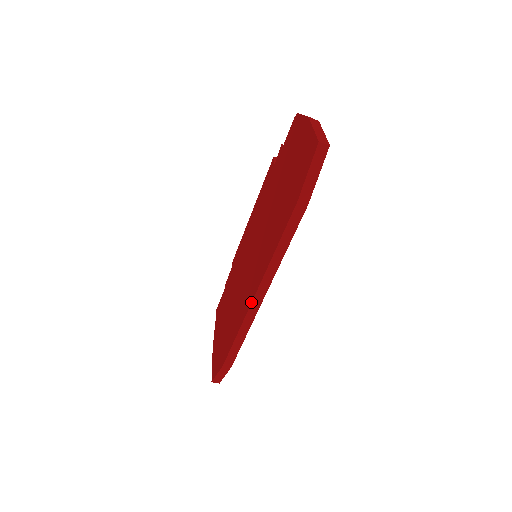
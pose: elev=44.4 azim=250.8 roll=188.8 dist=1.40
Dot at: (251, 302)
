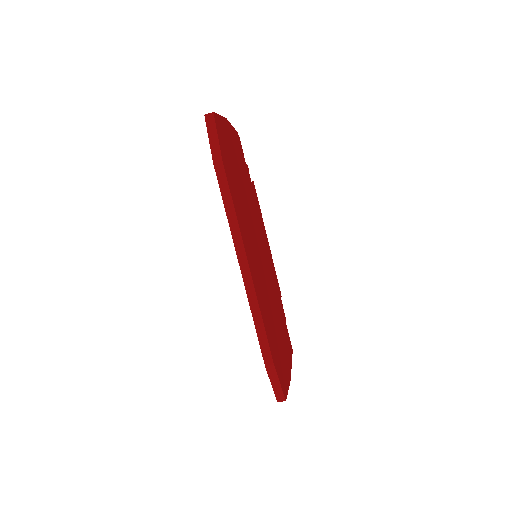
Dot at: (242, 277)
